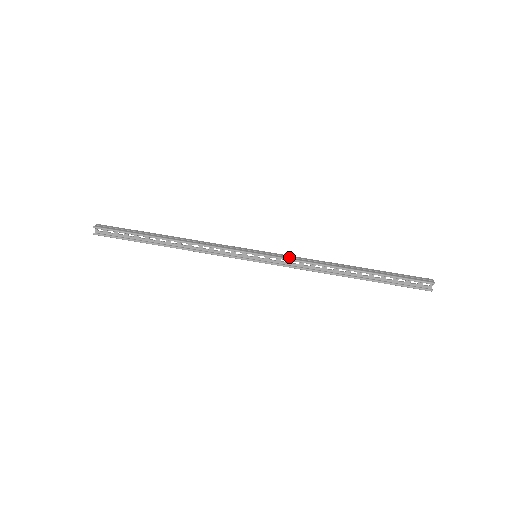
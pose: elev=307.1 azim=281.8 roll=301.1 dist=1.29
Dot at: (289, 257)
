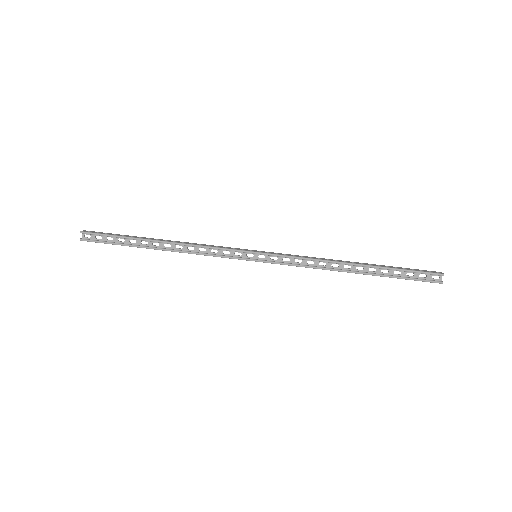
Dot at: (291, 255)
